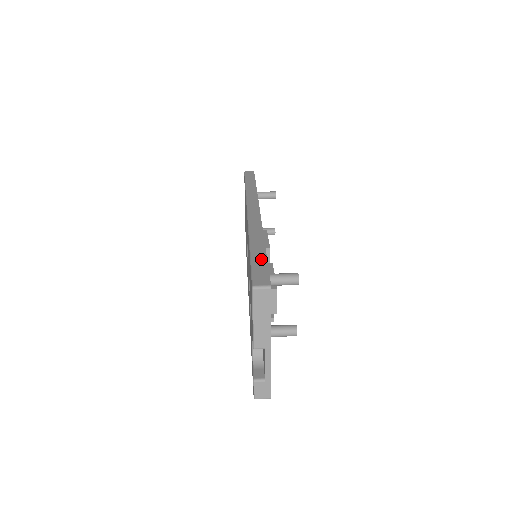
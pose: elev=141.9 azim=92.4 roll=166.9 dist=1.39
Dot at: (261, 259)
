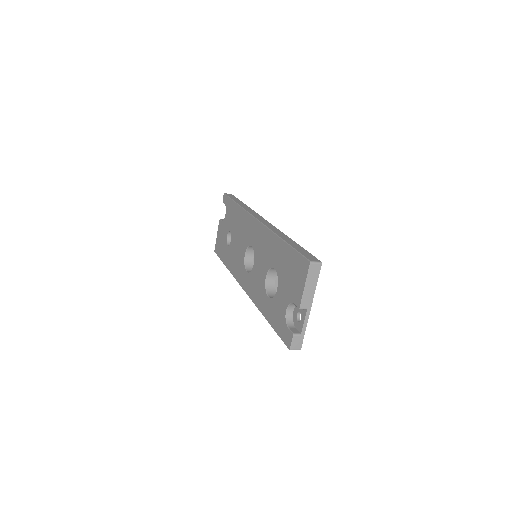
Dot at: (300, 248)
